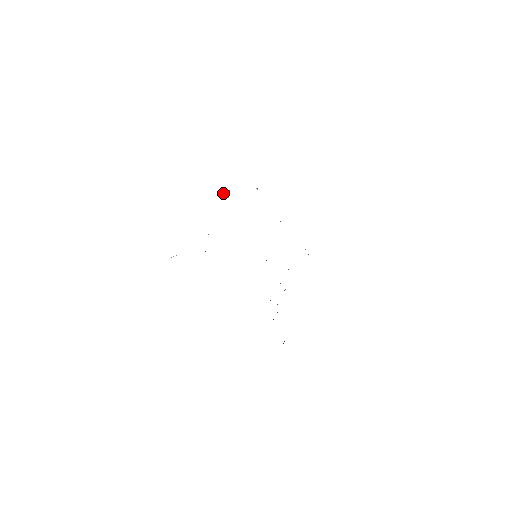
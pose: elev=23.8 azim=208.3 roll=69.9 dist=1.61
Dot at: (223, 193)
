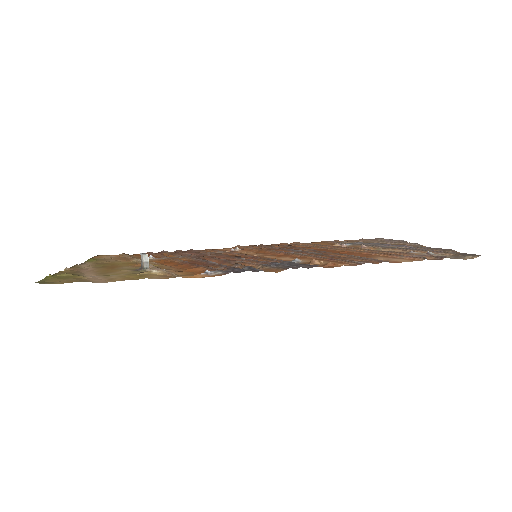
Dot at: (141, 259)
